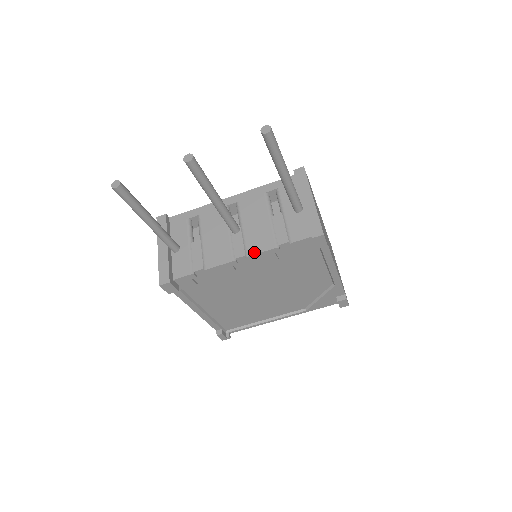
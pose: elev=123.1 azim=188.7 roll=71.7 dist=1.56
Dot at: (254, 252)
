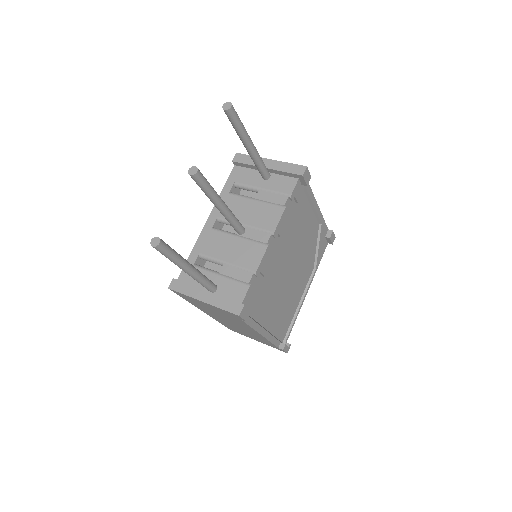
Dot at: (275, 225)
